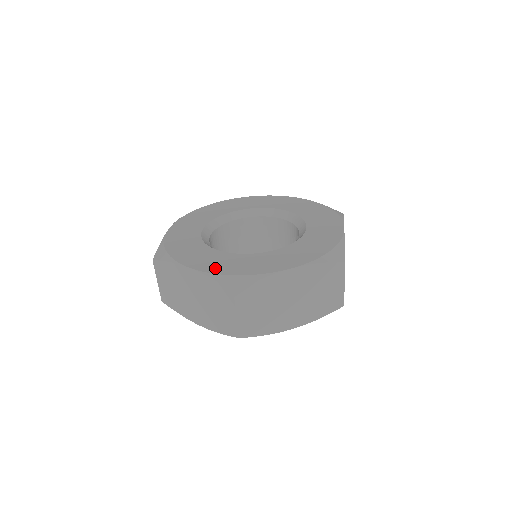
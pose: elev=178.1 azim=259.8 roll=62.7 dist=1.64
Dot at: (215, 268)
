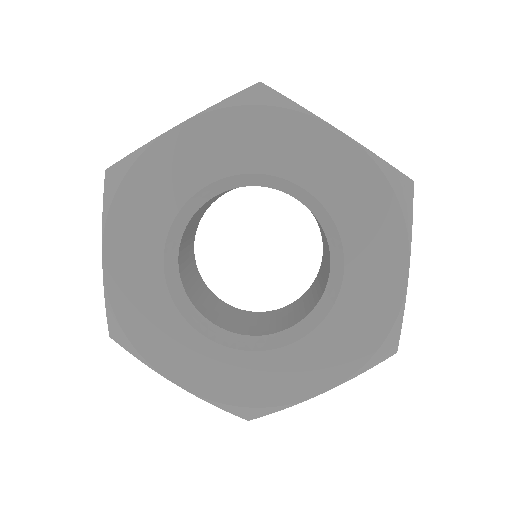
Dot at: (215, 390)
